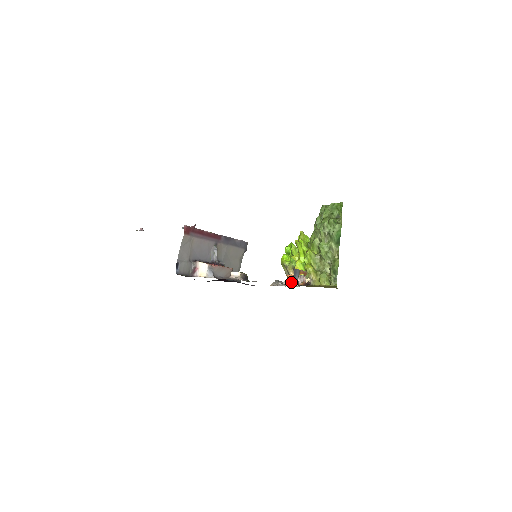
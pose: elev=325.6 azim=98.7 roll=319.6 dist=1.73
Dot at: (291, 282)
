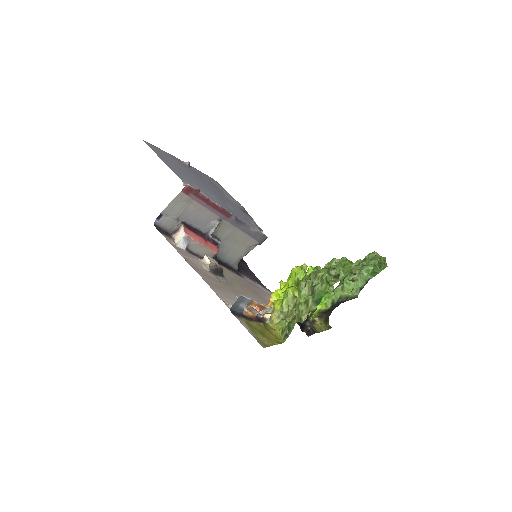
Dot at: (232, 306)
